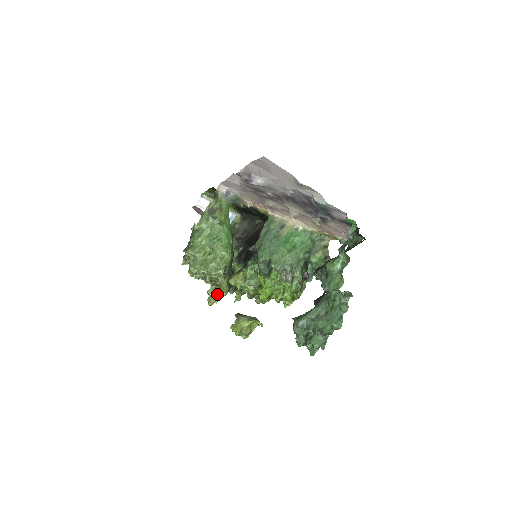
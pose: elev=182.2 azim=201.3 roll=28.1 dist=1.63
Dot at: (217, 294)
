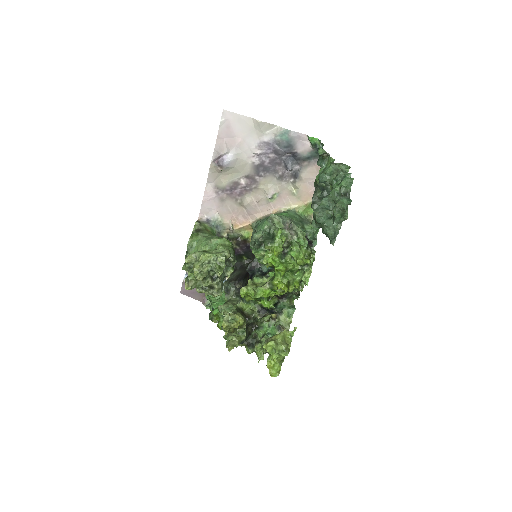
Dot at: (234, 323)
